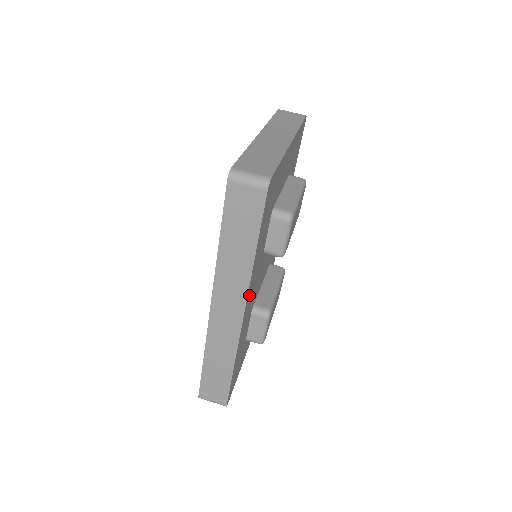
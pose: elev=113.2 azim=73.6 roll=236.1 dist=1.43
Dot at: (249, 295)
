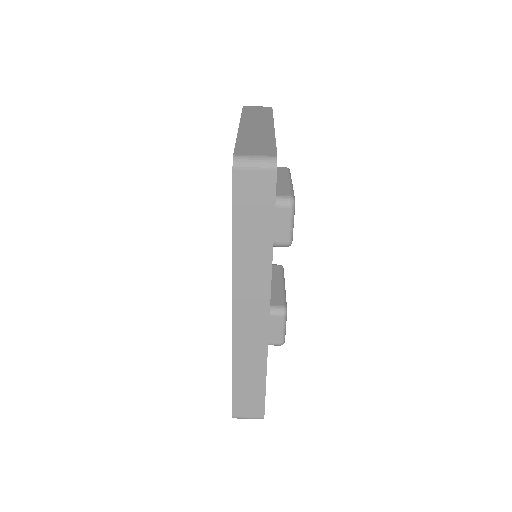
Dot at: occluded
